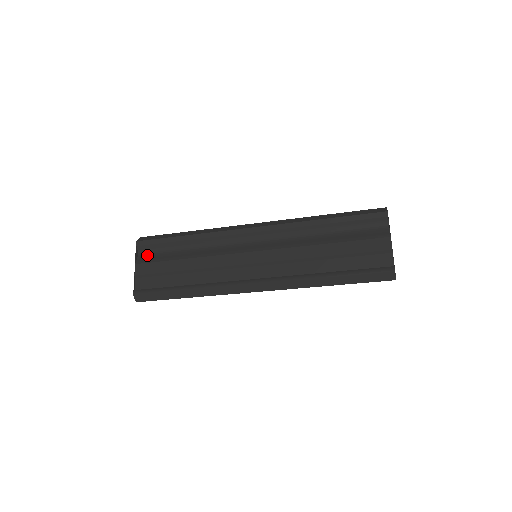
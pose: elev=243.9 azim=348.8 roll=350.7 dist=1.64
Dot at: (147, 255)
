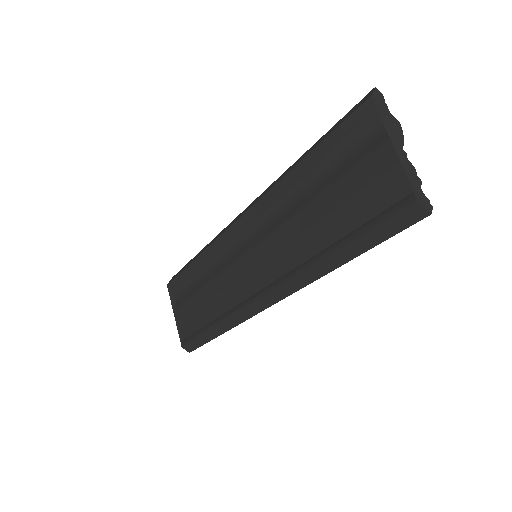
Dot at: (180, 296)
